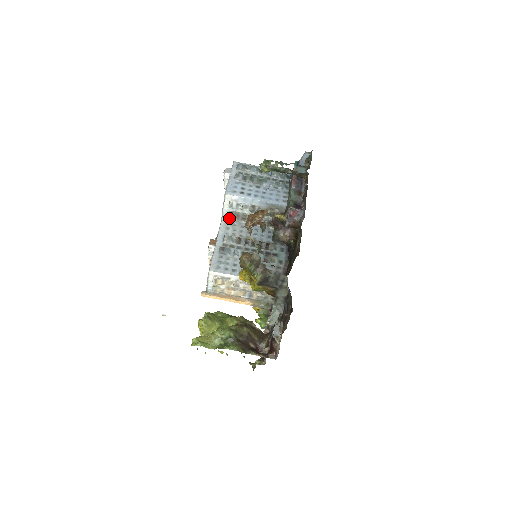
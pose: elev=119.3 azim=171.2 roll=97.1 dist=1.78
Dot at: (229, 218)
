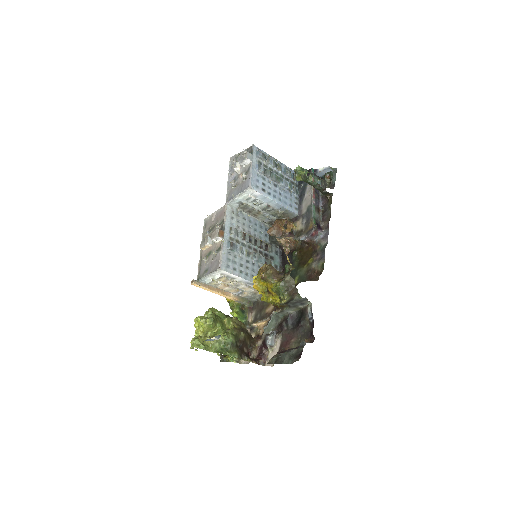
Dot at: (234, 206)
